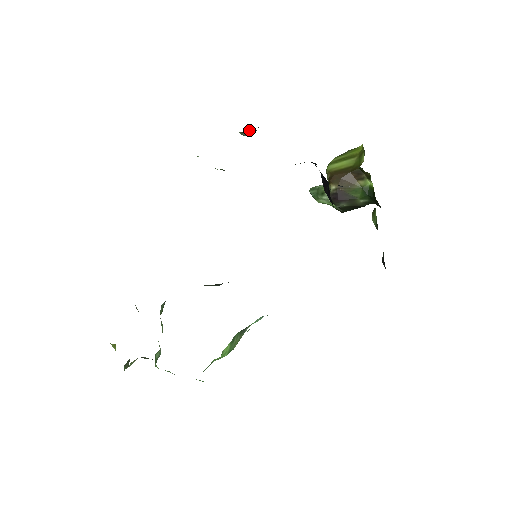
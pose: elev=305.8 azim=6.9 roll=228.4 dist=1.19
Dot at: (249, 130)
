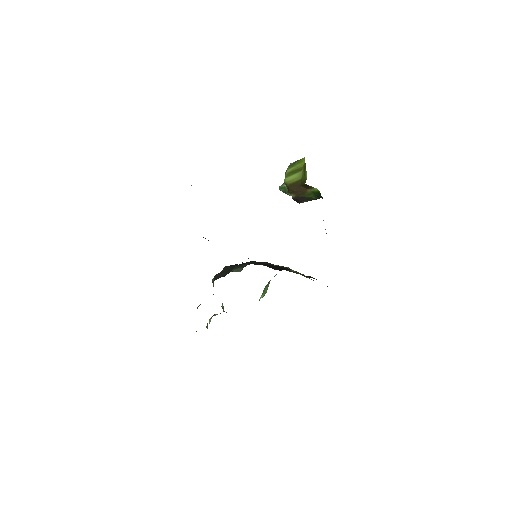
Dot at: occluded
